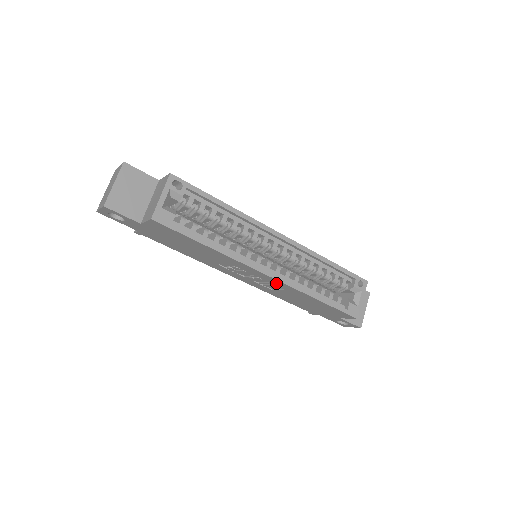
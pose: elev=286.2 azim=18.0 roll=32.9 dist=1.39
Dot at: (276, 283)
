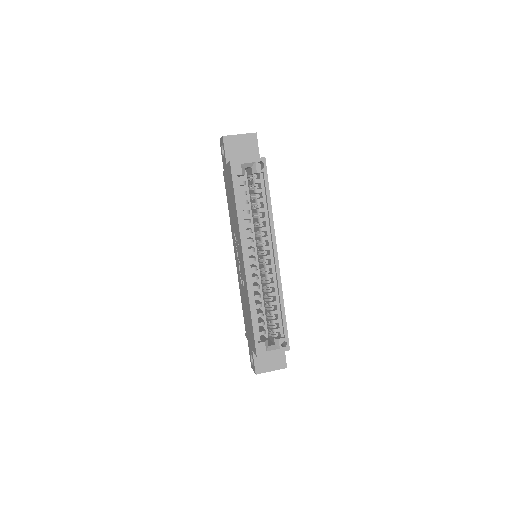
Dot at: (244, 275)
